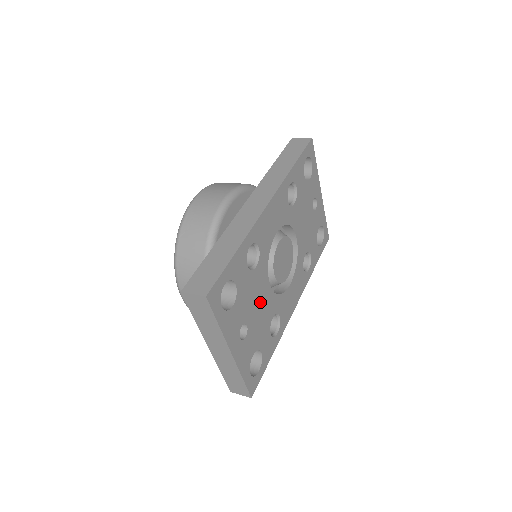
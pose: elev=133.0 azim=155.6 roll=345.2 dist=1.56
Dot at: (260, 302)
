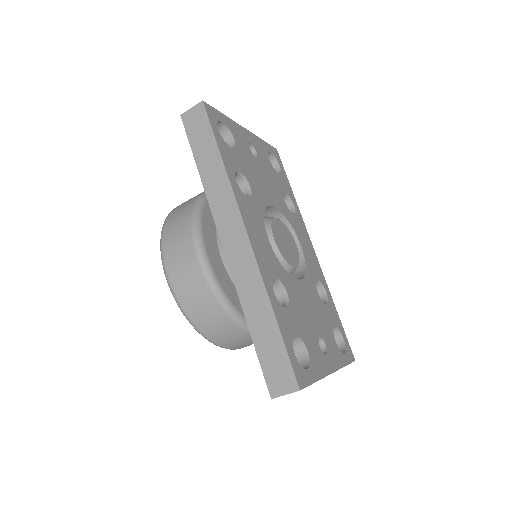
Dot at: (308, 305)
